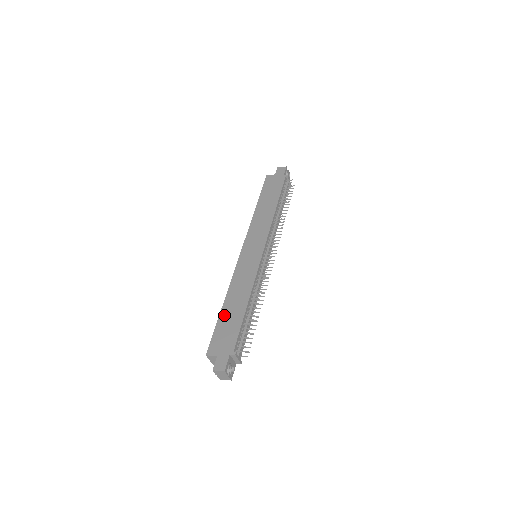
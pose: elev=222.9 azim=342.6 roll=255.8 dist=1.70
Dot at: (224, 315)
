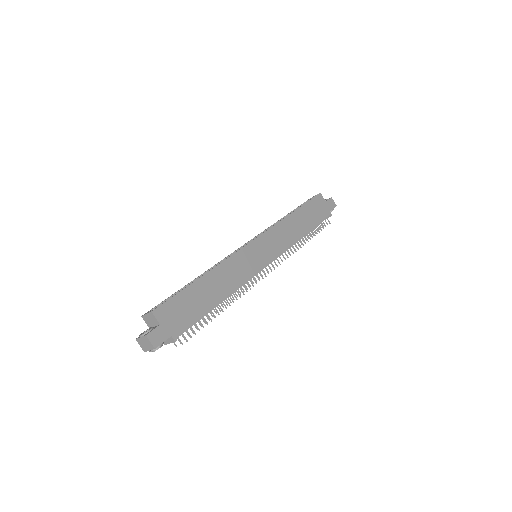
Dot at: (196, 288)
